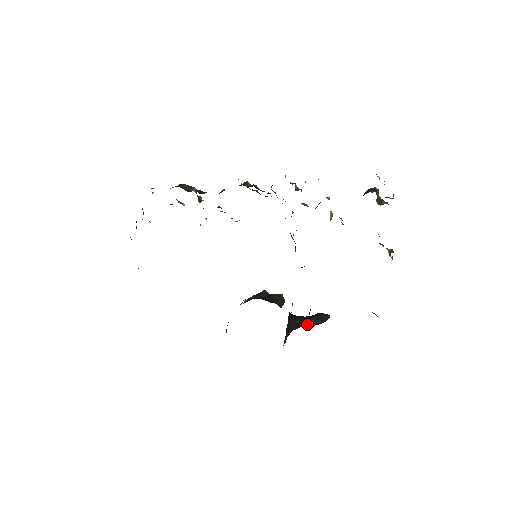
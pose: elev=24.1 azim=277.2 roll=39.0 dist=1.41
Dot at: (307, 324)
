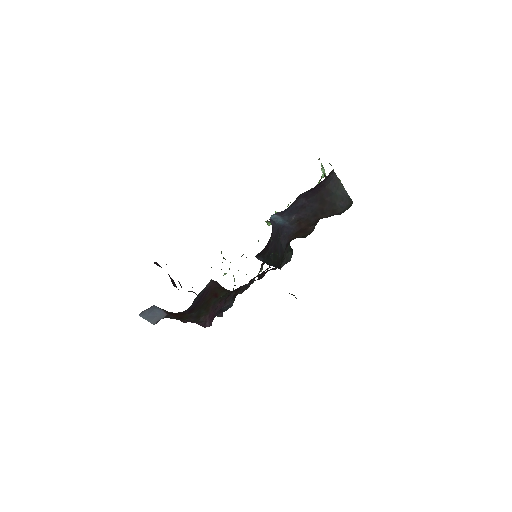
Dot at: occluded
